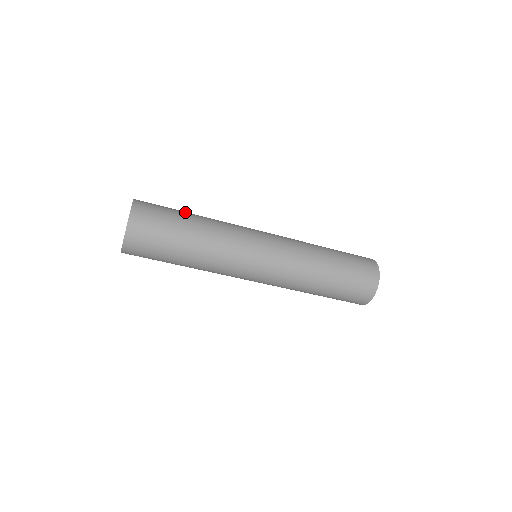
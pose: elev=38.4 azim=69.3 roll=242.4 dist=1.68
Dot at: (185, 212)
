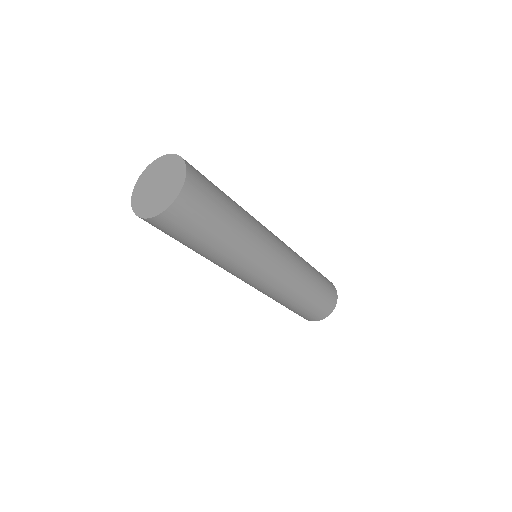
Dot at: occluded
